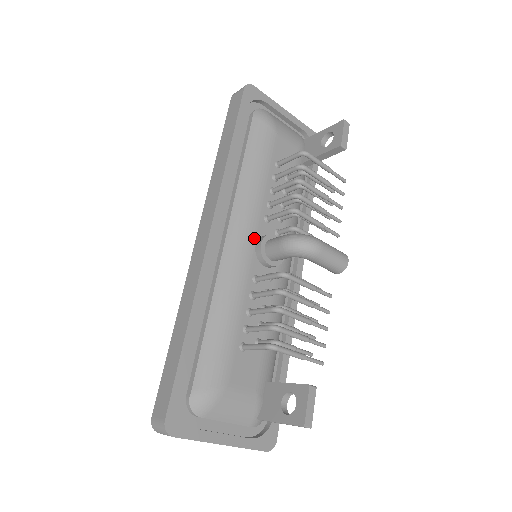
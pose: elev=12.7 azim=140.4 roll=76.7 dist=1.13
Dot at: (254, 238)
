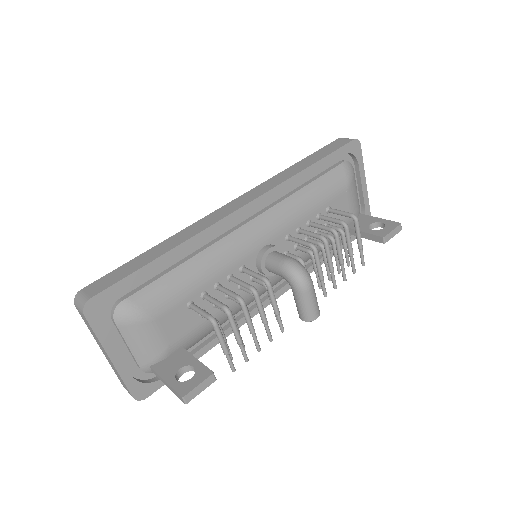
Dot at: (268, 240)
